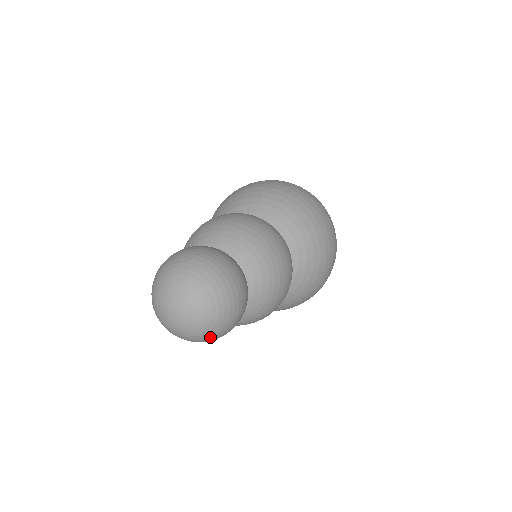
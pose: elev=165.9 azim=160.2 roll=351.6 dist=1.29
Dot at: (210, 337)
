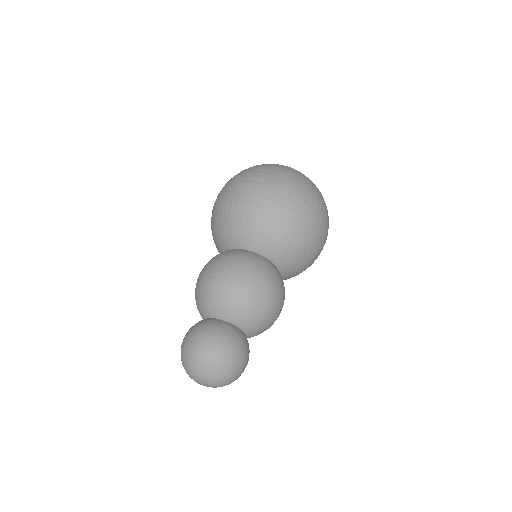
Dot at: occluded
